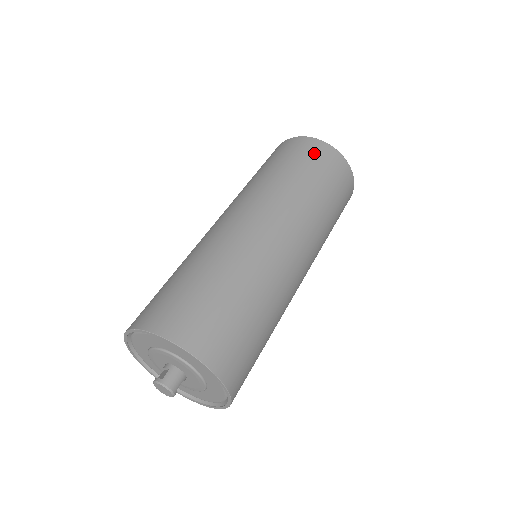
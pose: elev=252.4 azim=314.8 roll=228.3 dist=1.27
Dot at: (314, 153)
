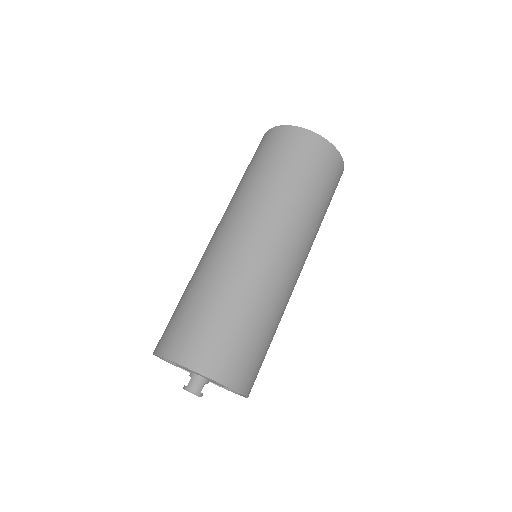
Dot at: (282, 143)
